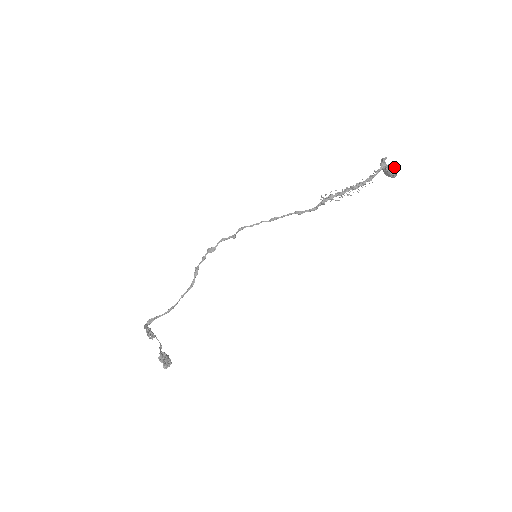
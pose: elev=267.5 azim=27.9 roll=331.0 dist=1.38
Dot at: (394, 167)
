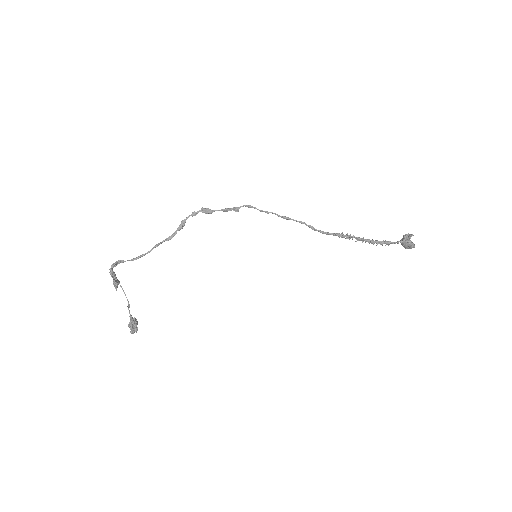
Dot at: (412, 247)
